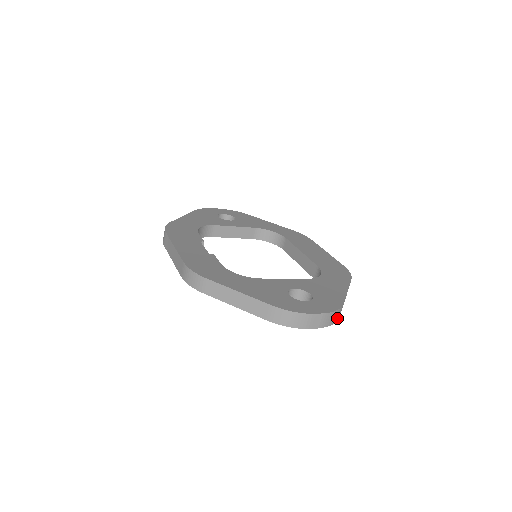
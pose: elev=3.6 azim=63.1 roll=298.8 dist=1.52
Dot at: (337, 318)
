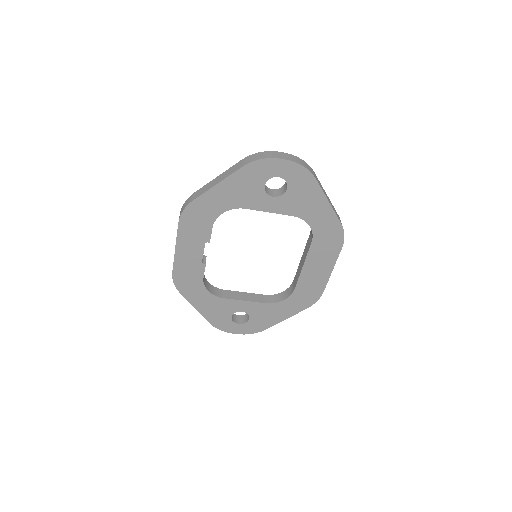
Dot at: (310, 171)
